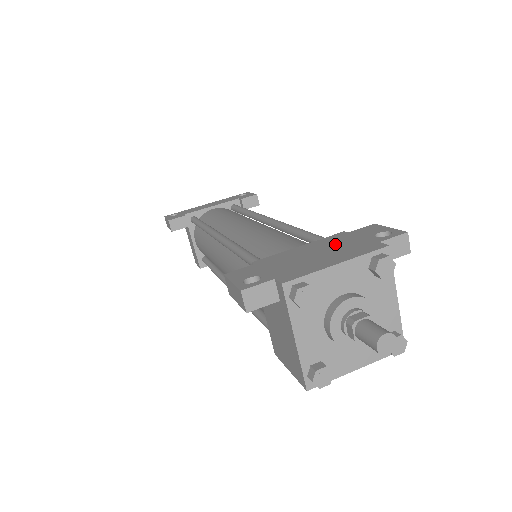
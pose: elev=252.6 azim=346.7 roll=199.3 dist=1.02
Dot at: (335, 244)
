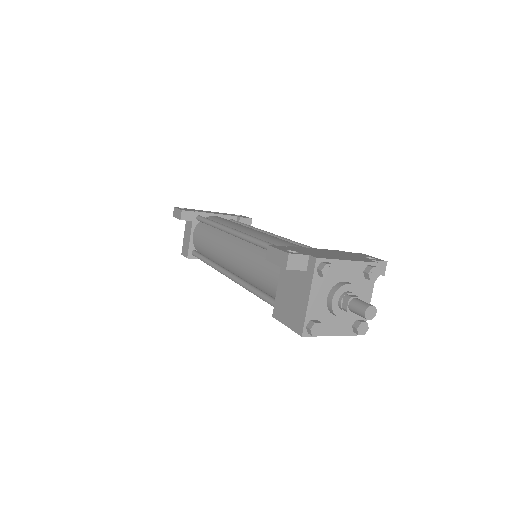
Dot at: (341, 253)
